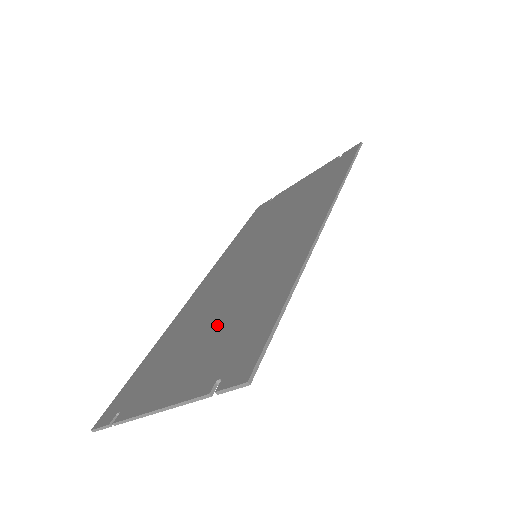
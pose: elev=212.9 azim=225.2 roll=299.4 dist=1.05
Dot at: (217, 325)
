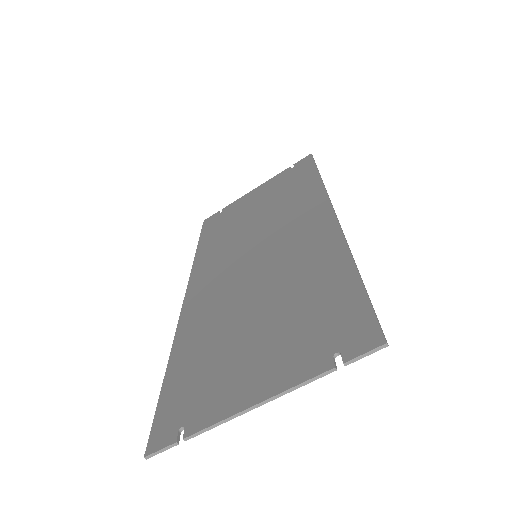
Dot at: (269, 317)
